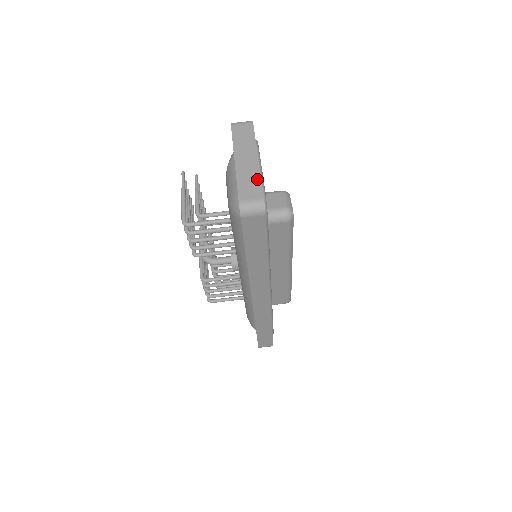
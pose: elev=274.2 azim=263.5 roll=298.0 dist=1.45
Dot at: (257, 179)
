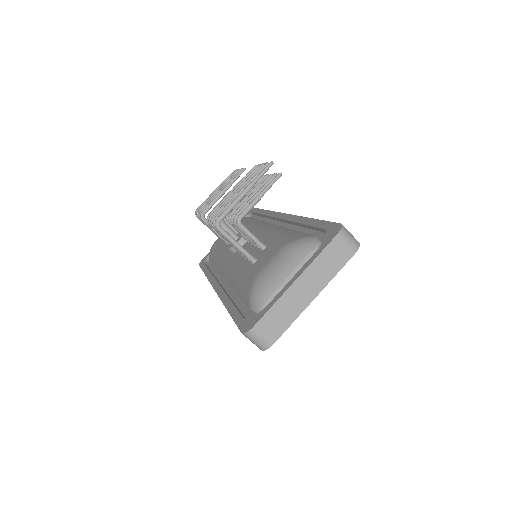
Dot at: (290, 320)
